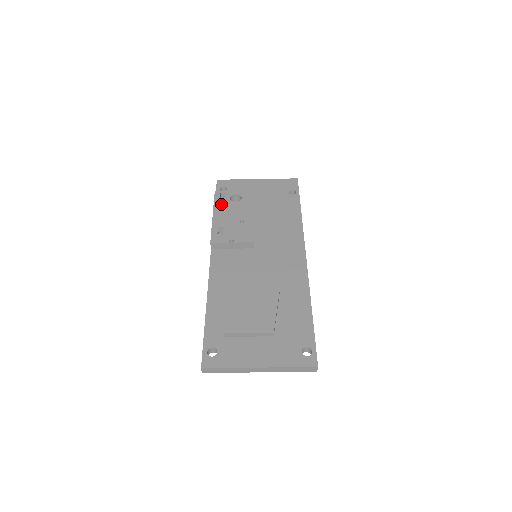
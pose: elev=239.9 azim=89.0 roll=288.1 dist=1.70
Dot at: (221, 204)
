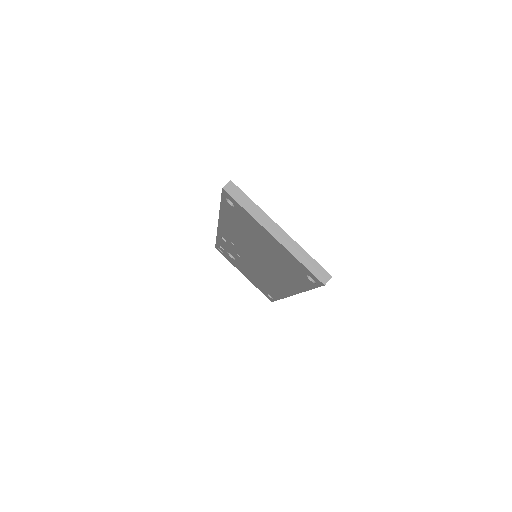
Dot at: occluded
